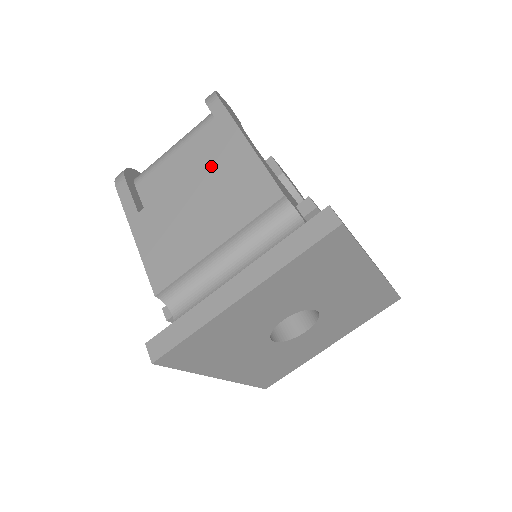
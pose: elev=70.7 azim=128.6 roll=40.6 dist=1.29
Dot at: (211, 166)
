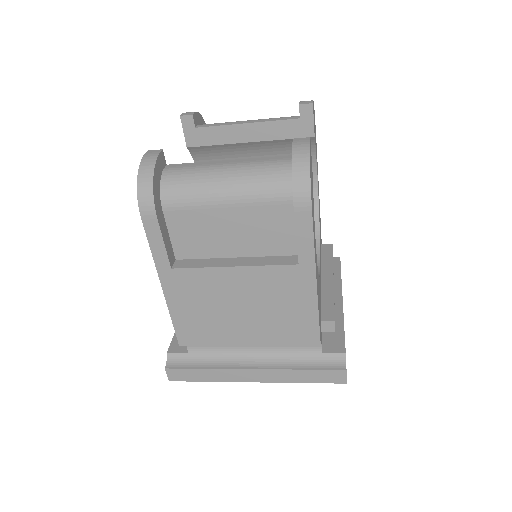
Dot at: (269, 280)
